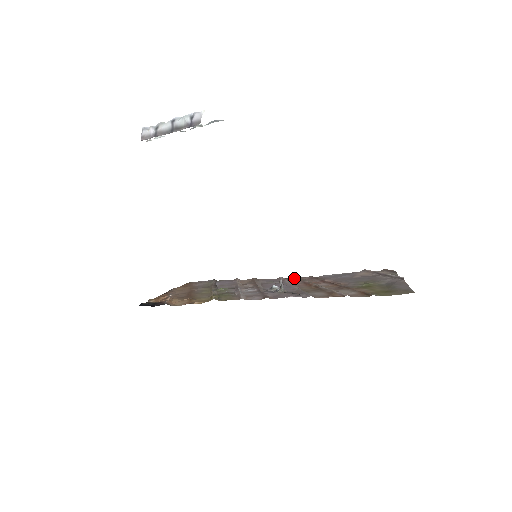
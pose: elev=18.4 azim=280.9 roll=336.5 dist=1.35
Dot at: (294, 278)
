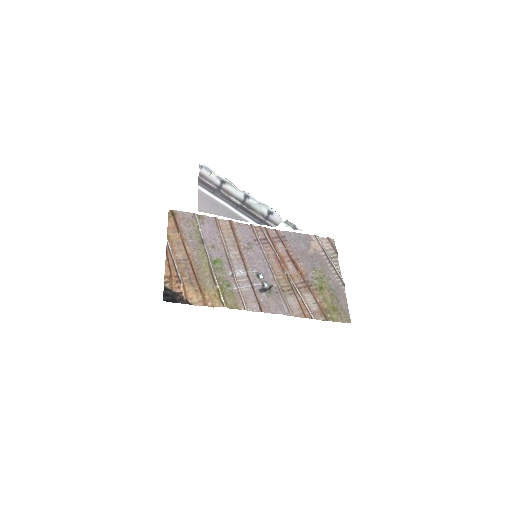
Dot at: (265, 235)
